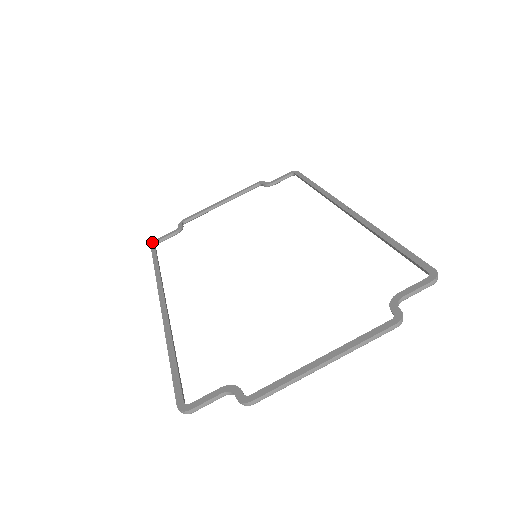
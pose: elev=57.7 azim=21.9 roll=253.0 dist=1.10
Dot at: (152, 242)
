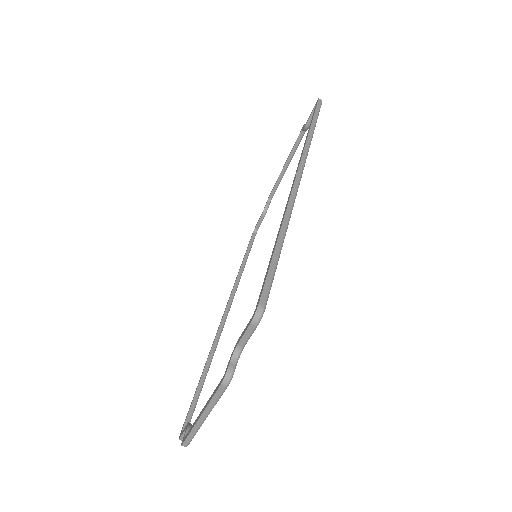
Dot at: occluded
